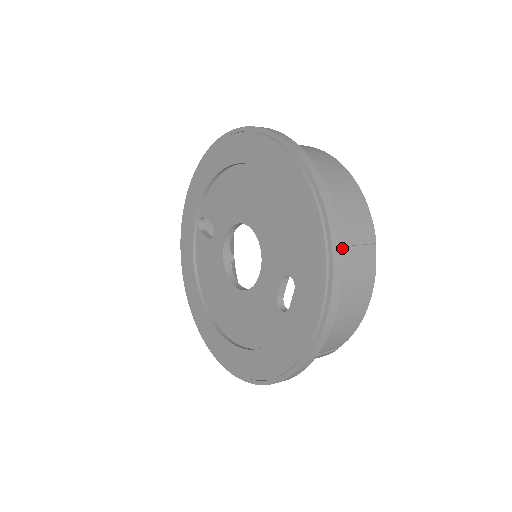
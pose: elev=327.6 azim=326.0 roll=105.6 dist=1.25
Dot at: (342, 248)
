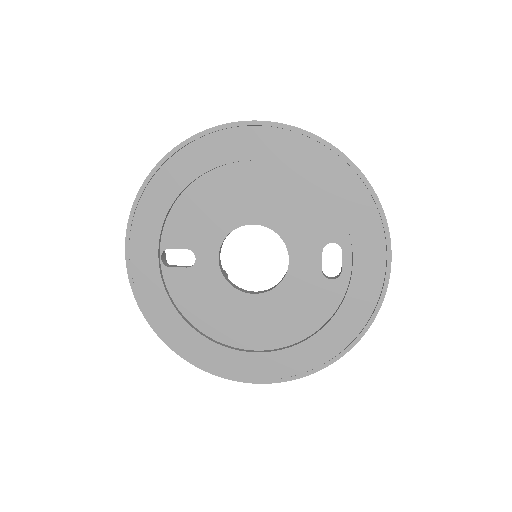
Dot at: occluded
